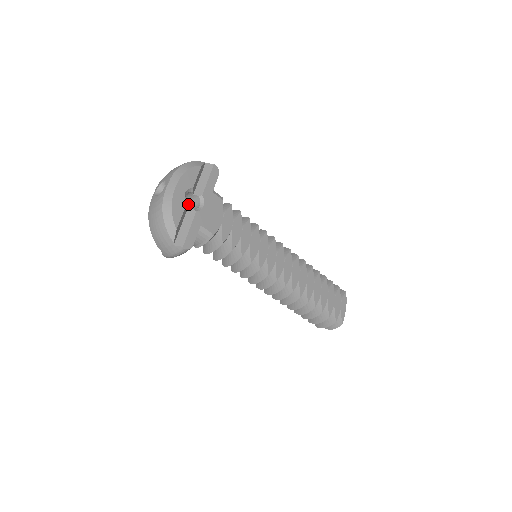
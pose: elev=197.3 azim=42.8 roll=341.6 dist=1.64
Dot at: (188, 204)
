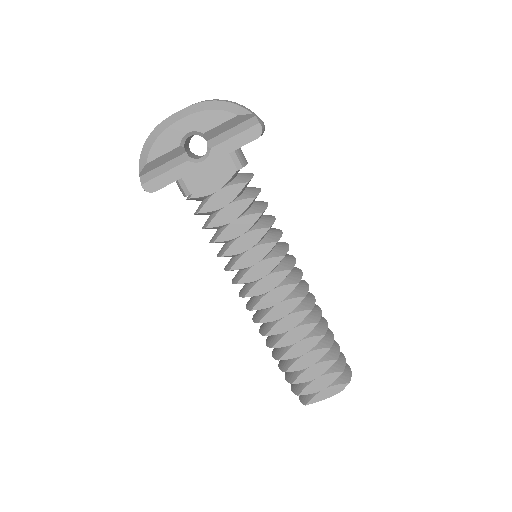
Dot at: occluded
